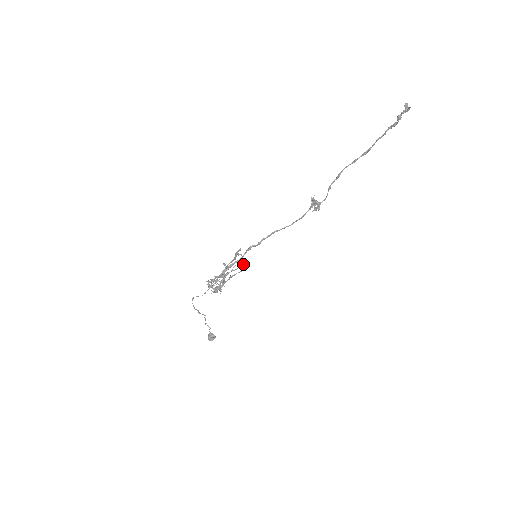
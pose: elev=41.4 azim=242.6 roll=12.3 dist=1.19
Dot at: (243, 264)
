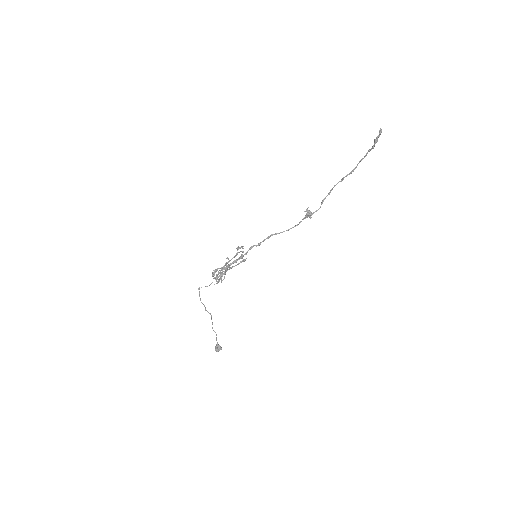
Dot at: (241, 255)
